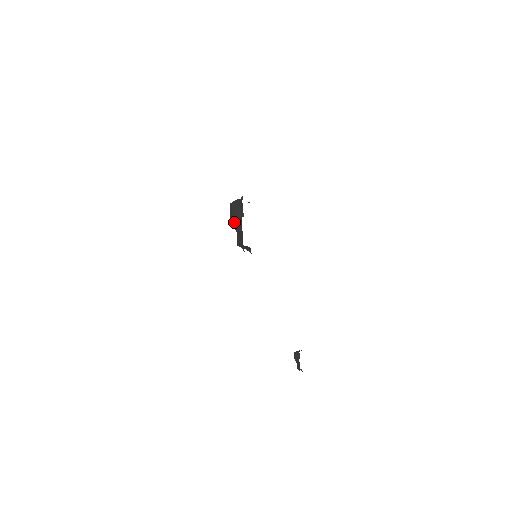
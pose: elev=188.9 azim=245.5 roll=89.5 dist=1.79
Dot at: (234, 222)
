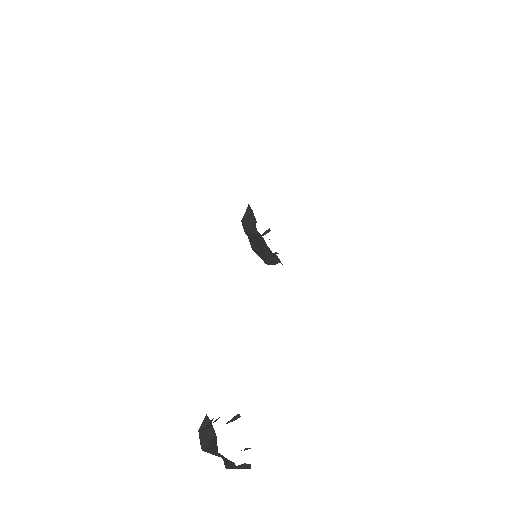
Dot at: occluded
